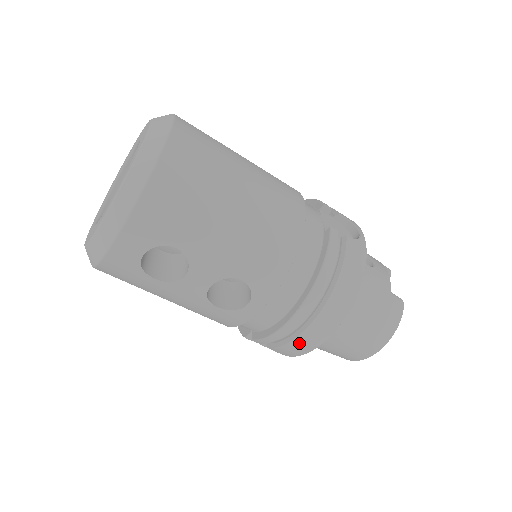
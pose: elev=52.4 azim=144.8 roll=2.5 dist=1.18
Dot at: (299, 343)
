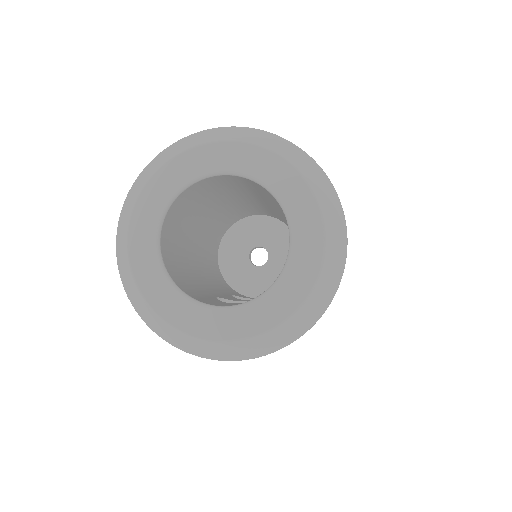
Dot at: occluded
